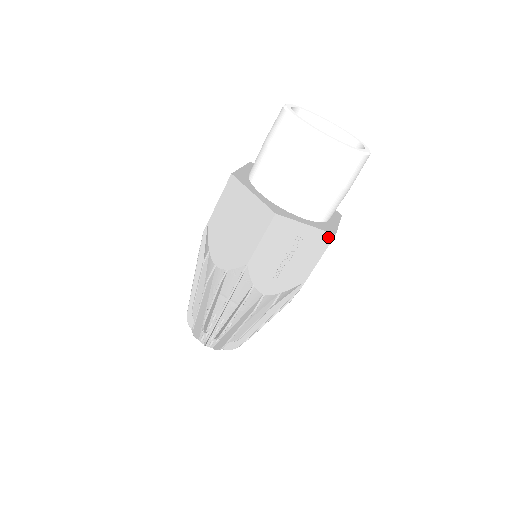
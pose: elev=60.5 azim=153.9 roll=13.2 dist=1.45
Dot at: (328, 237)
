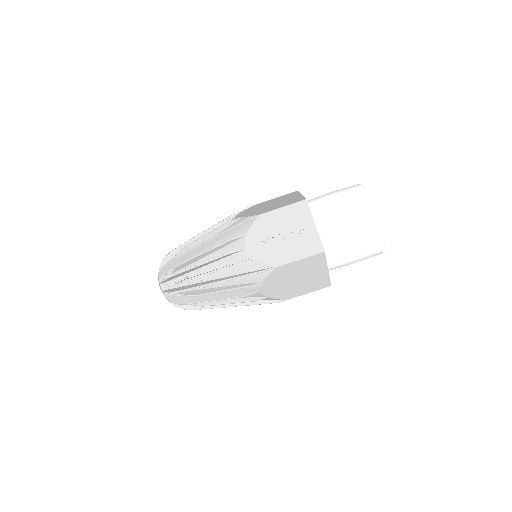
Dot at: (319, 248)
